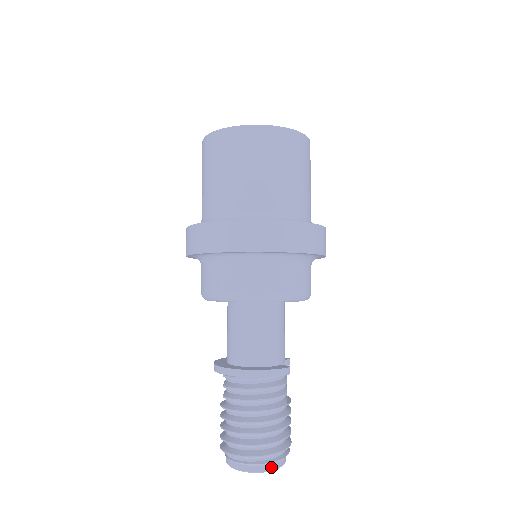
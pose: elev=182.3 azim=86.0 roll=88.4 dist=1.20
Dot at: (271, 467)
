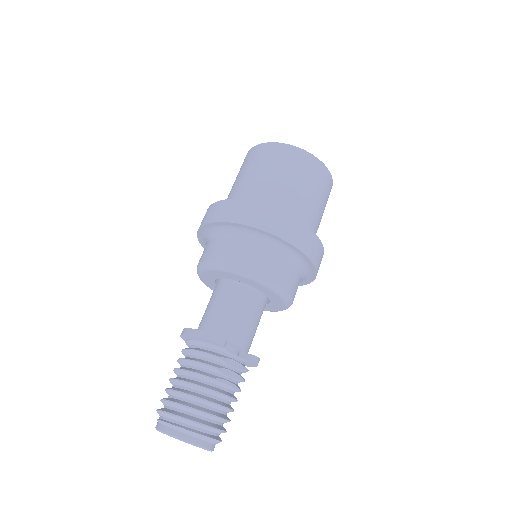
Dot at: (174, 432)
